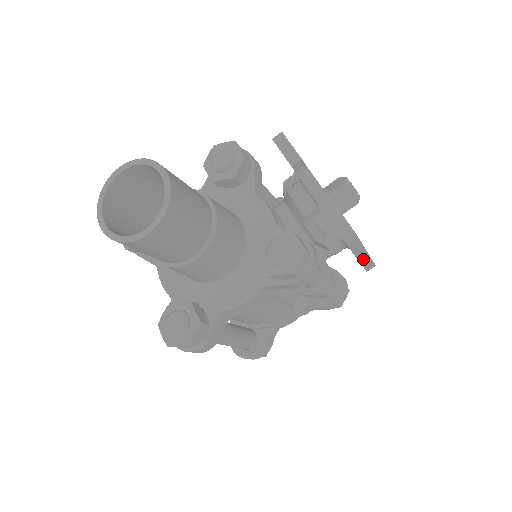
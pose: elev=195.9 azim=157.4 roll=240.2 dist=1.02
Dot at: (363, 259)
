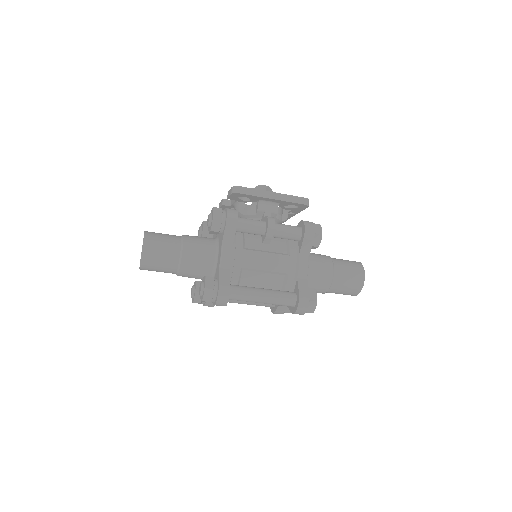
Dot at: (280, 198)
